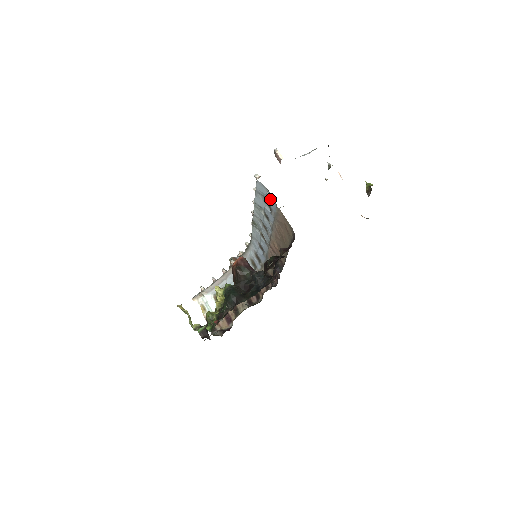
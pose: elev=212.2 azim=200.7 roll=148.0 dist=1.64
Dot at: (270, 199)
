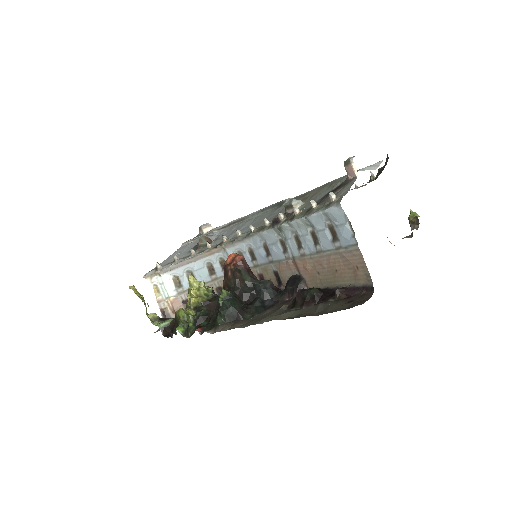
Dot at: (347, 232)
